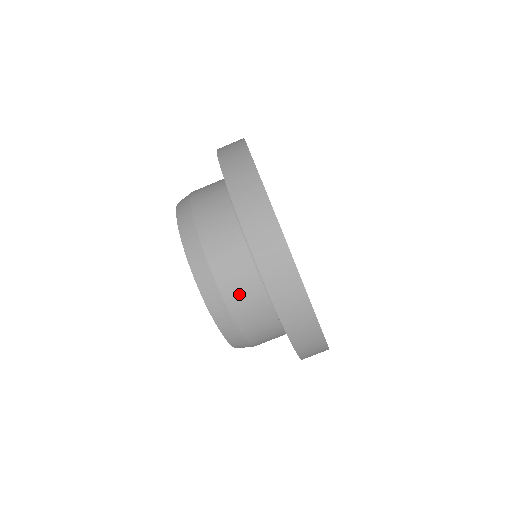
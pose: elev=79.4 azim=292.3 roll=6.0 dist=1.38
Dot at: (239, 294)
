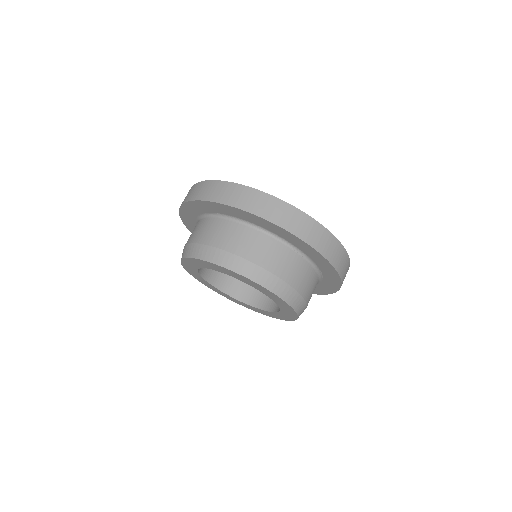
Dot at: (264, 255)
